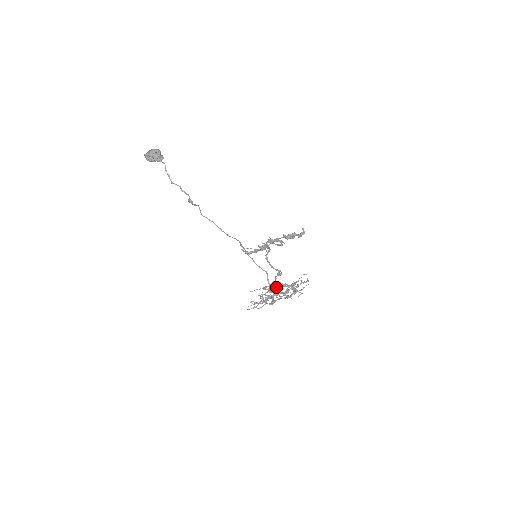
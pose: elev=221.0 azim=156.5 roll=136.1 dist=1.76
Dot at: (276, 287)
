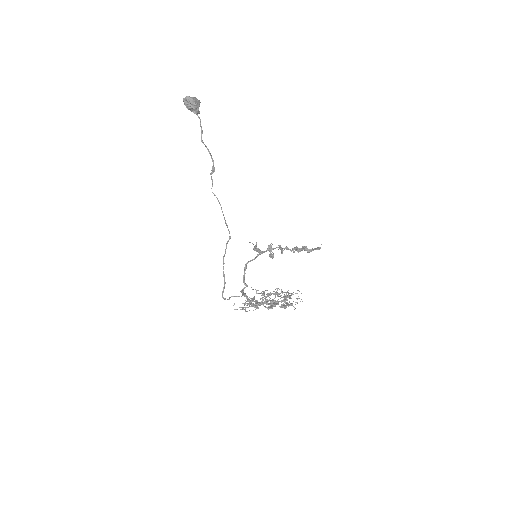
Dot at: occluded
